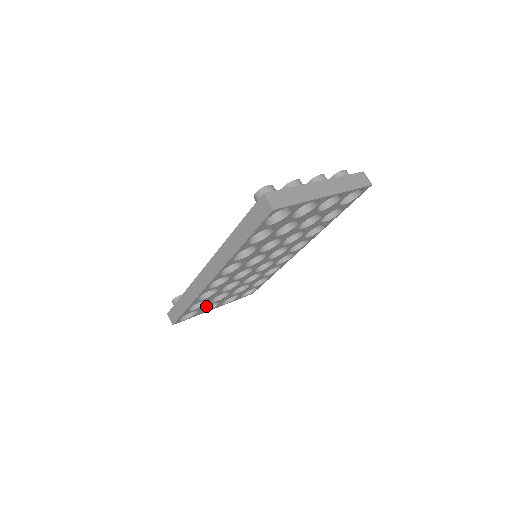
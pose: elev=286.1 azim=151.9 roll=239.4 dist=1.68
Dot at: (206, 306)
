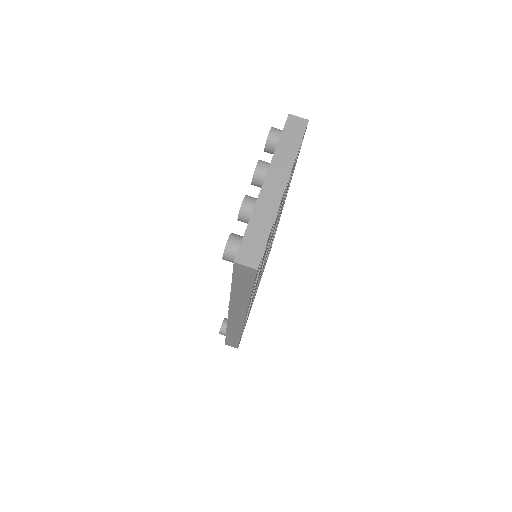
Dot at: occluded
